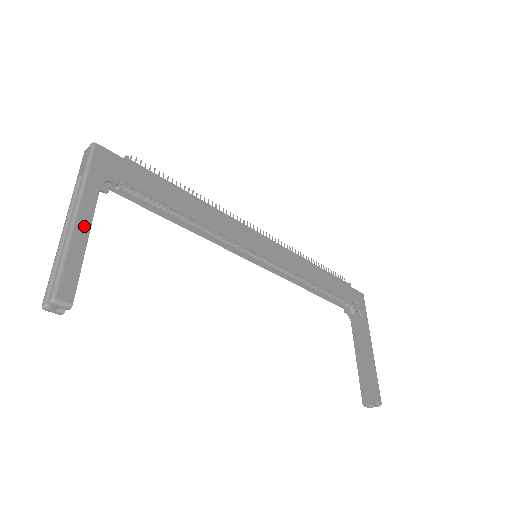
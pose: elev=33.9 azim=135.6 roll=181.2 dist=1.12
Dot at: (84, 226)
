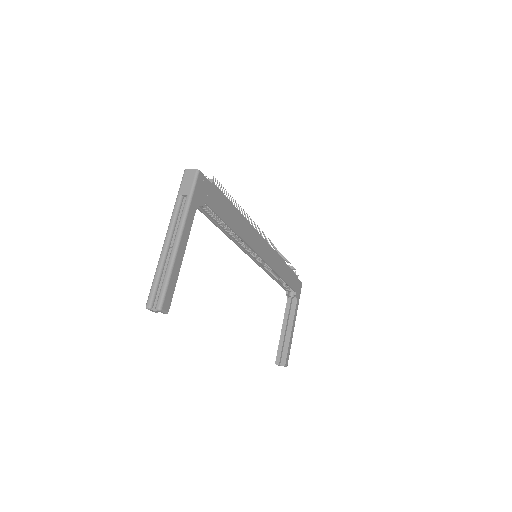
Dot at: (183, 248)
